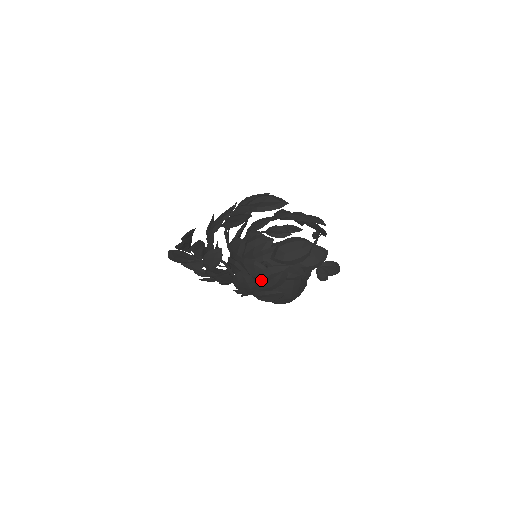
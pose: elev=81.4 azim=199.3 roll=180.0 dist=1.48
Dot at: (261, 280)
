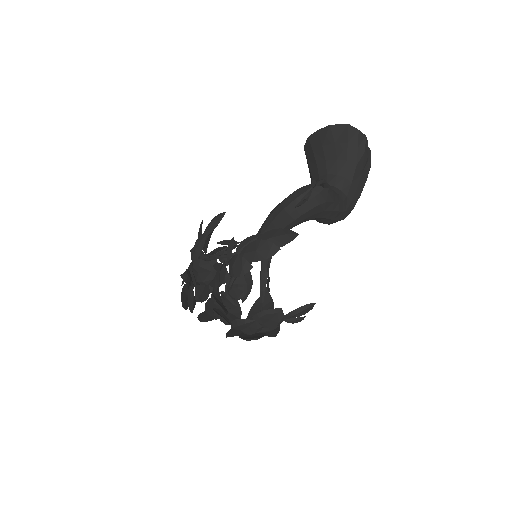
Dot at: occluded
